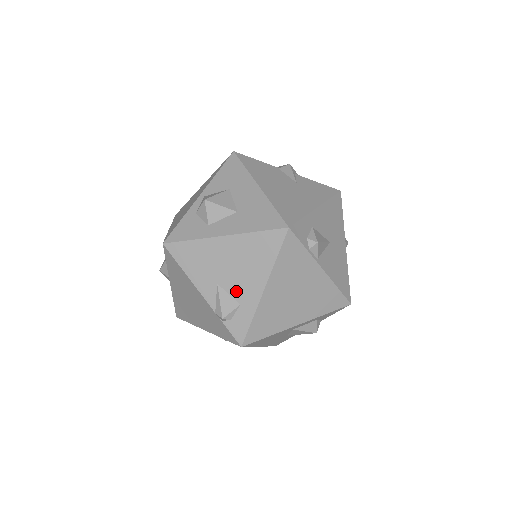
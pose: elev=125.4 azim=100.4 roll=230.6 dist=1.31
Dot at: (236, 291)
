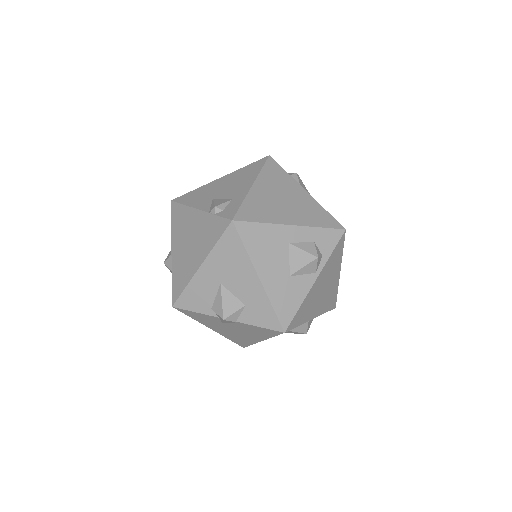
Dot at: (229, 195)
